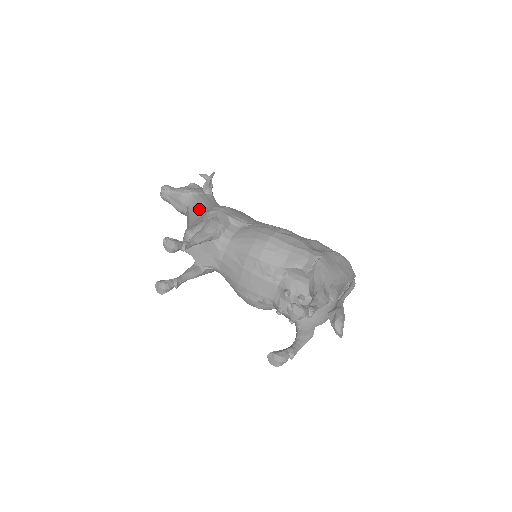
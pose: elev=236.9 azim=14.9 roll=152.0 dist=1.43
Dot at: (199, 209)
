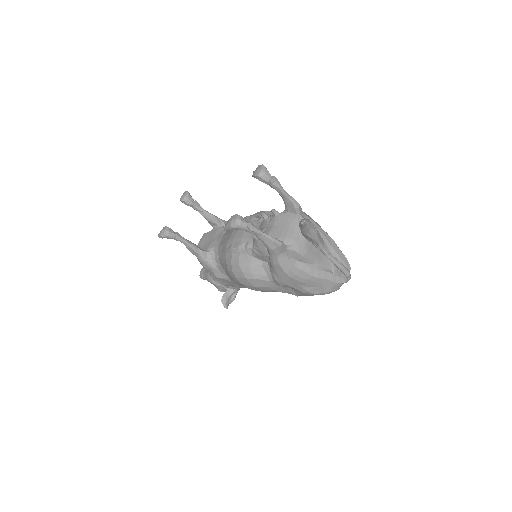
Dot at: occluded
